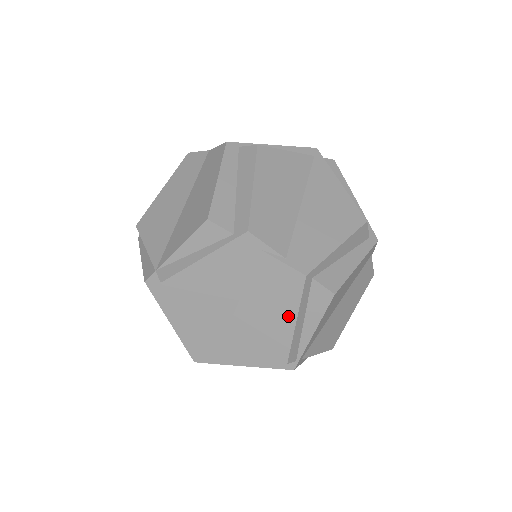
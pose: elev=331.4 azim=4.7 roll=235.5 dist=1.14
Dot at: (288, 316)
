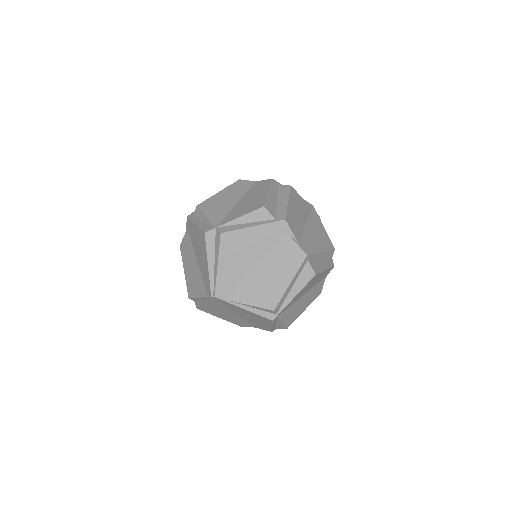
Dot at: (287, 278)
